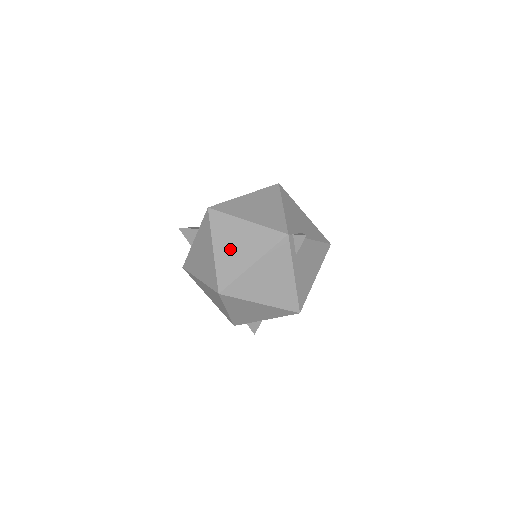
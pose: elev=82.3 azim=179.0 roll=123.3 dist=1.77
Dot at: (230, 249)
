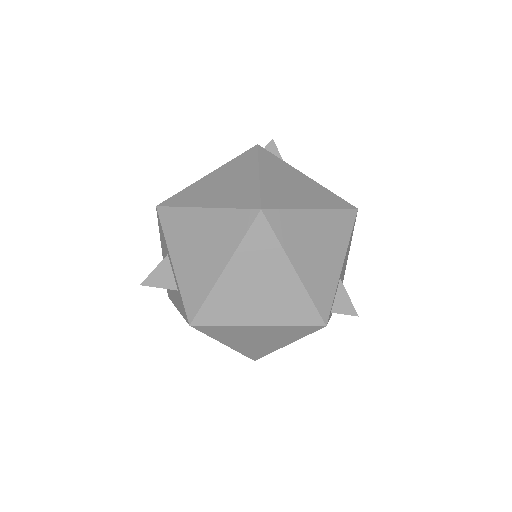
Dot at: (221, 191)
